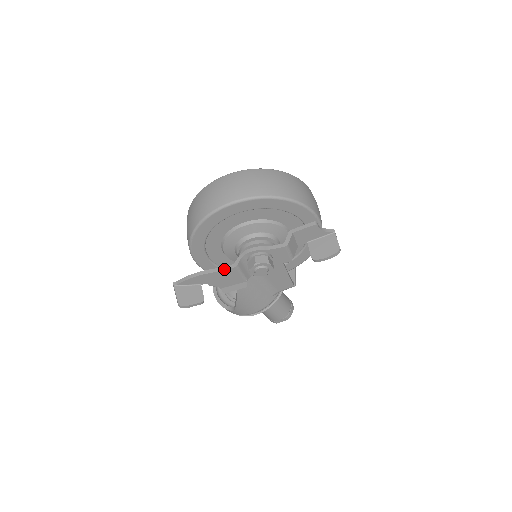
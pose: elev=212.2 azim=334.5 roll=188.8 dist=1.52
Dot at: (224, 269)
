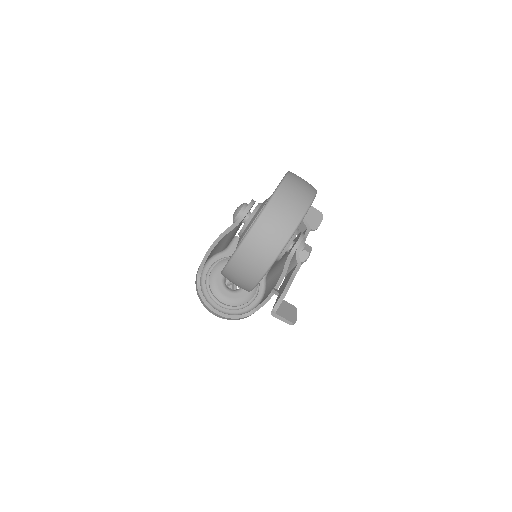
Dot at: (296, 273)
